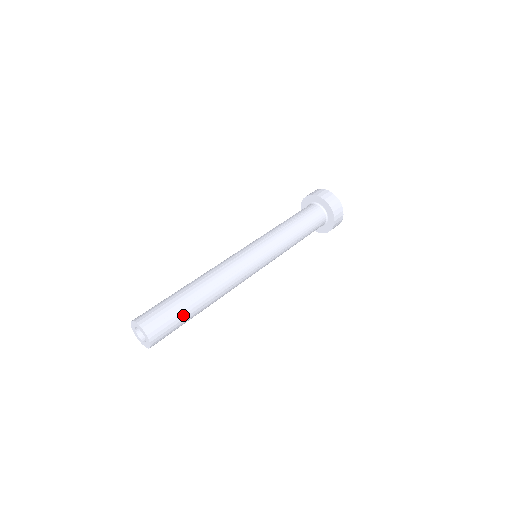
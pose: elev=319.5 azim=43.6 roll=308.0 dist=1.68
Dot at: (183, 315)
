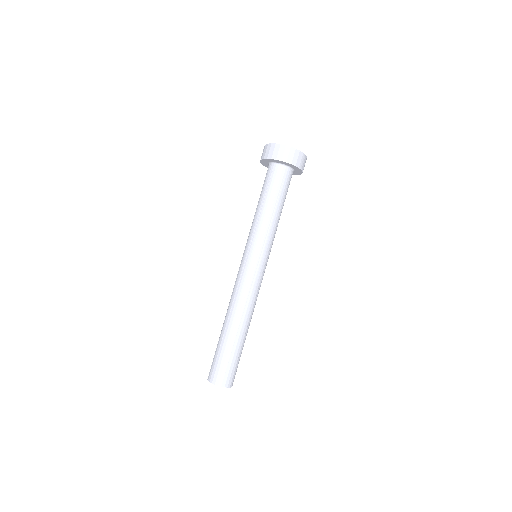
Dot at: (241, 353)
